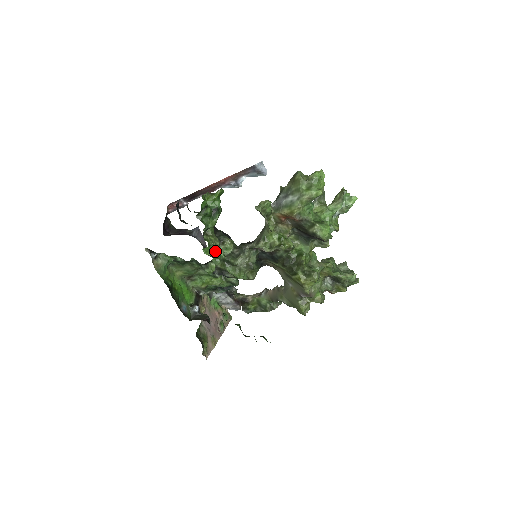
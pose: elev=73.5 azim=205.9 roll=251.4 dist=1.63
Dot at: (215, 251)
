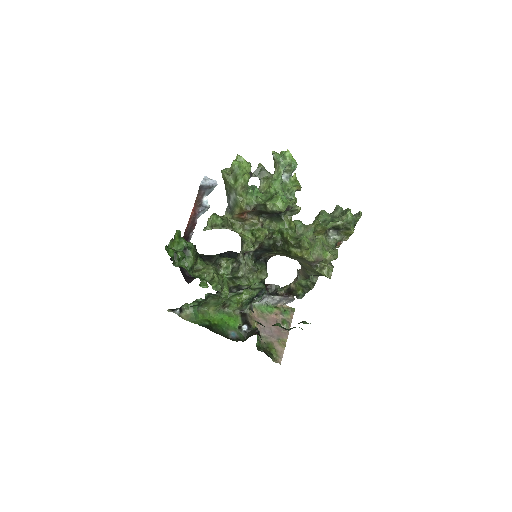
Dot at: (212, 280)
